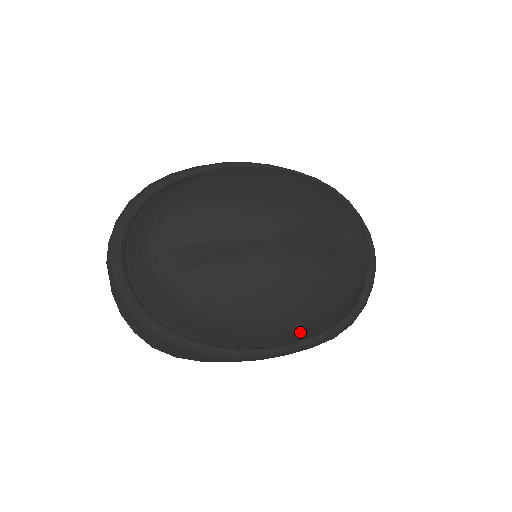
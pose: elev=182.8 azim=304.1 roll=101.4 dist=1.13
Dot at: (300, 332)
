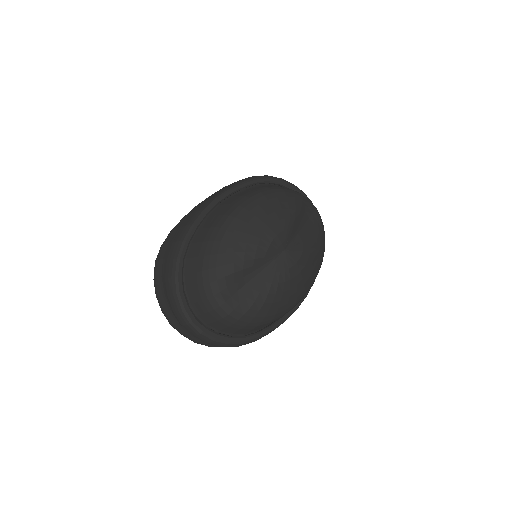
Dot at: occluded
